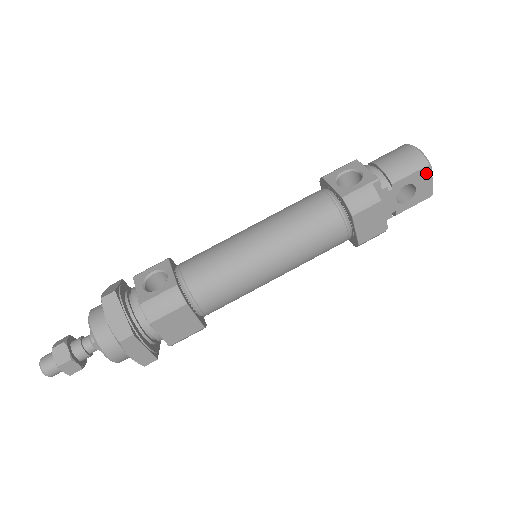
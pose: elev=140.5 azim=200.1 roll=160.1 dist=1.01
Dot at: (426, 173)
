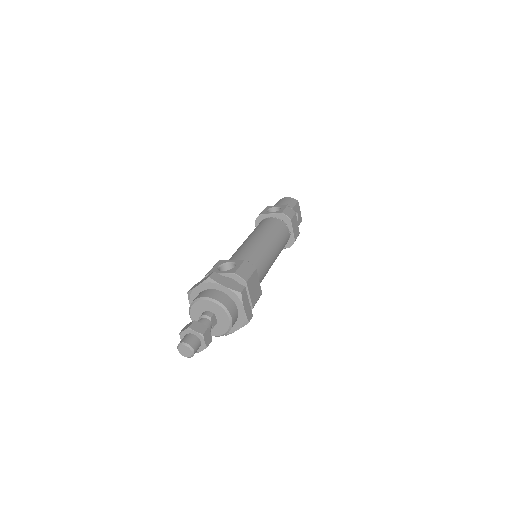
Dot at: (298, 206)
